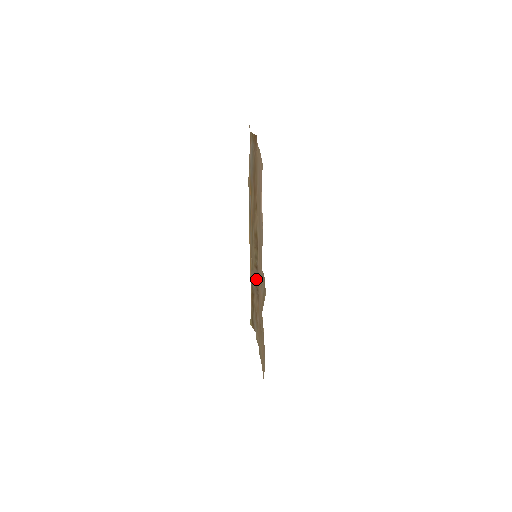
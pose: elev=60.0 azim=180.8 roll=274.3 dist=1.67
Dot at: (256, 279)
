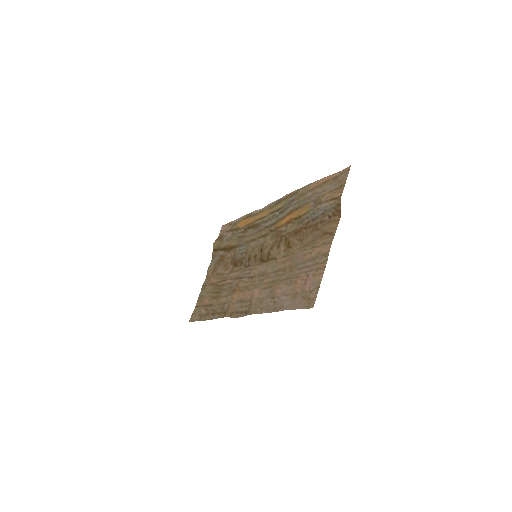
Dot at: (242, 261)
